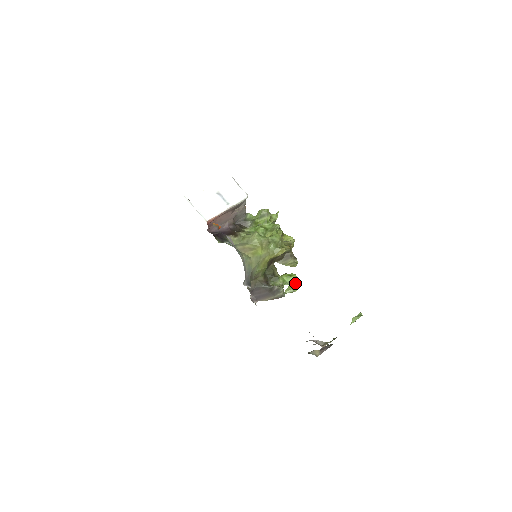
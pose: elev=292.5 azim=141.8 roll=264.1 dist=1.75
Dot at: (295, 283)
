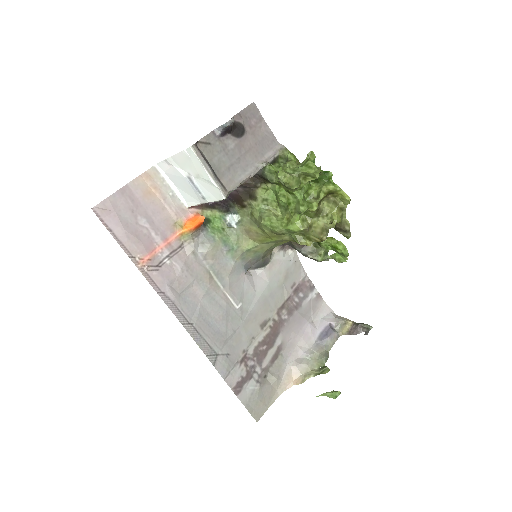
Dot at: (343, 255)
